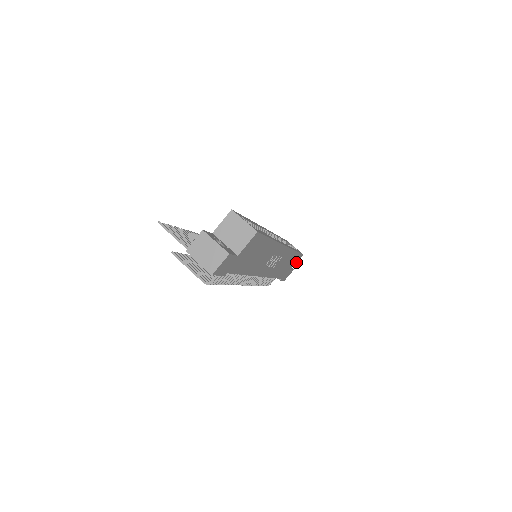
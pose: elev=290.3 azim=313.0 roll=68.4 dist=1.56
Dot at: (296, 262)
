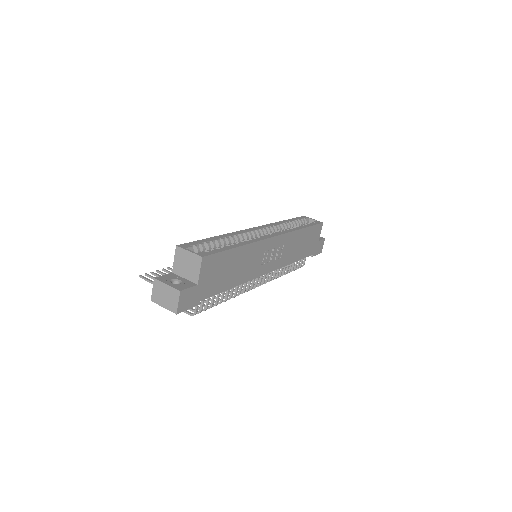
Dot at: (320, 233)
